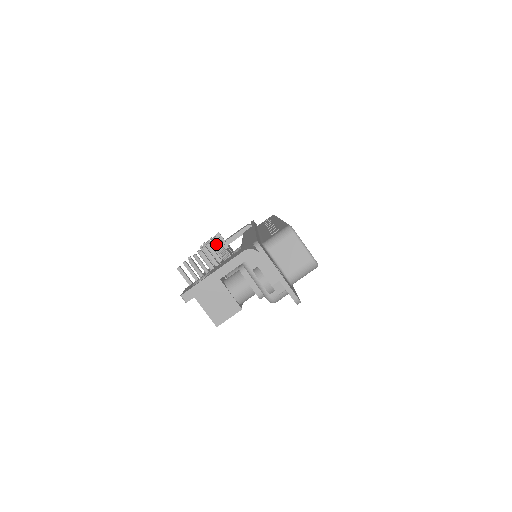
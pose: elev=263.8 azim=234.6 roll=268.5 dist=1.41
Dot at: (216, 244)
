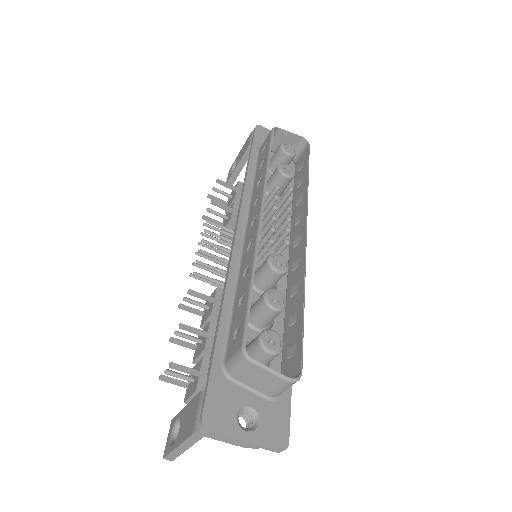
Dot at: (206, 253)
